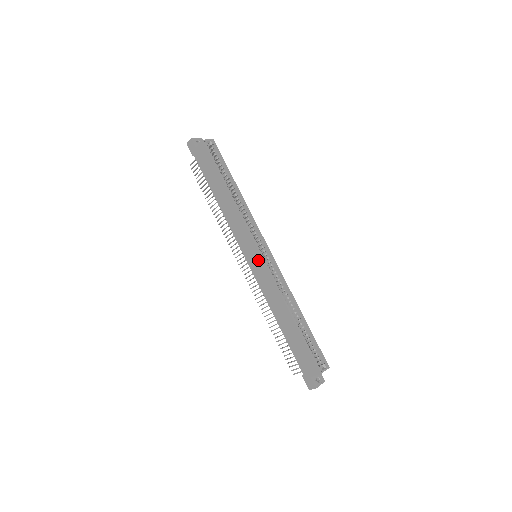
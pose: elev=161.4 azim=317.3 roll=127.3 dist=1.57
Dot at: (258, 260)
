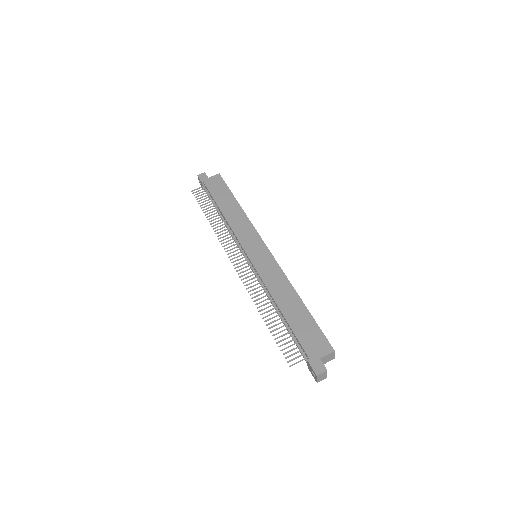
Dot at: (264, 253)
